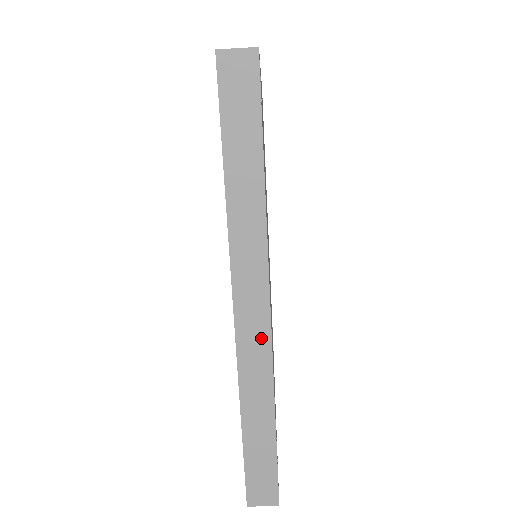
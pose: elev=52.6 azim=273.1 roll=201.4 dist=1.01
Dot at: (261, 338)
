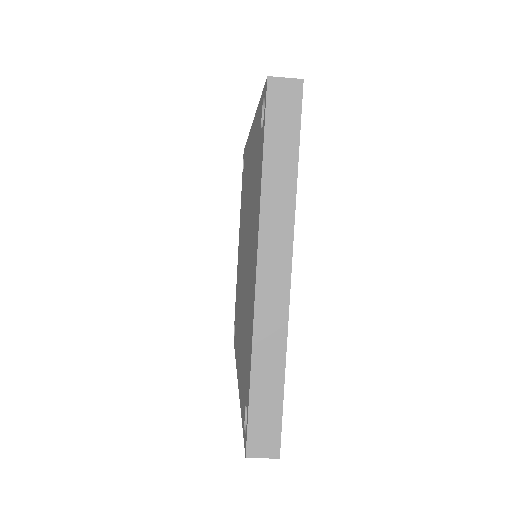
Dot at: occluded
